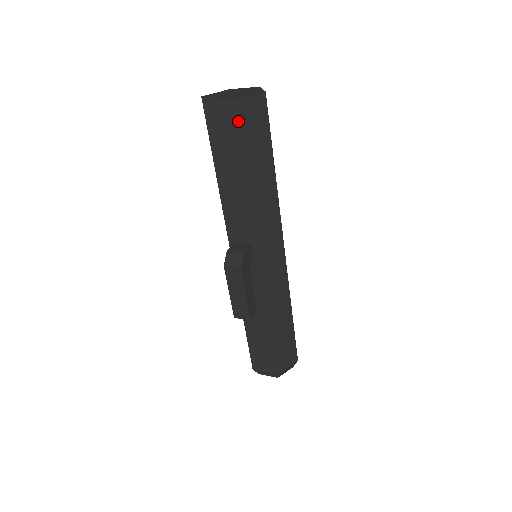
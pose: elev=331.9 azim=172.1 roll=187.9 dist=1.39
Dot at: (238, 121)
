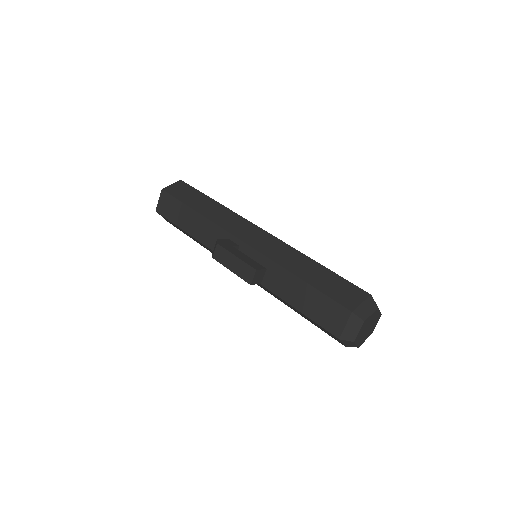
Dot at: (169, 195)
